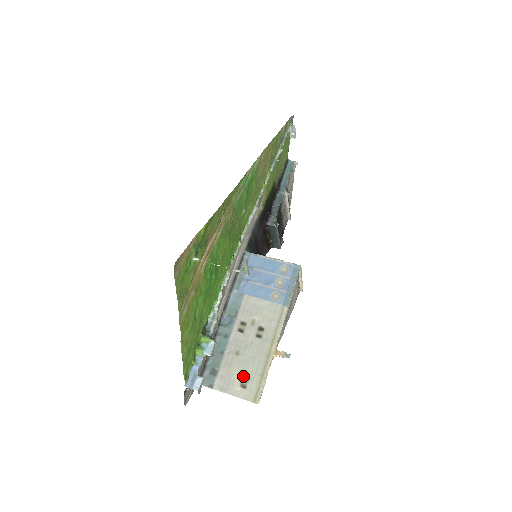
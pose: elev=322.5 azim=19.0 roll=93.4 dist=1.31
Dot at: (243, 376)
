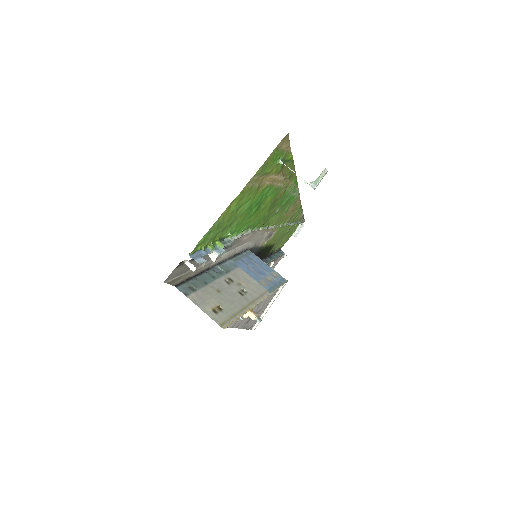
Dot at: (217, 306)
